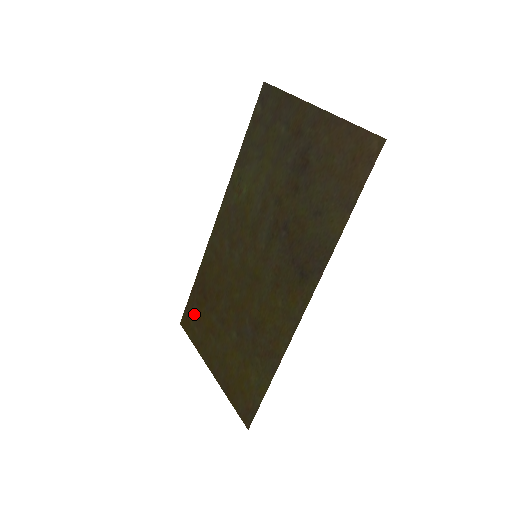
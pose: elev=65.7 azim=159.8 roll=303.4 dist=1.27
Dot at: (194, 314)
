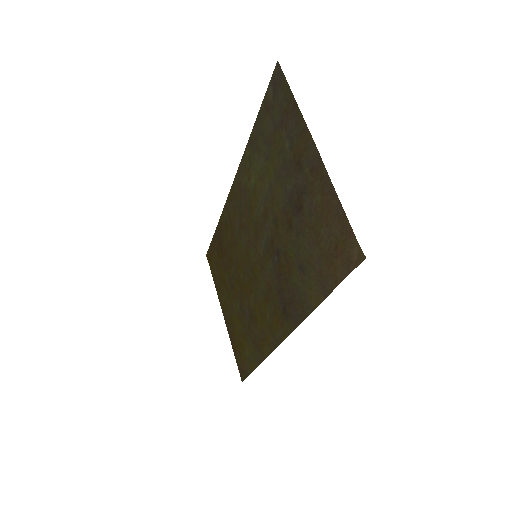
Dot at: (215, 258)
